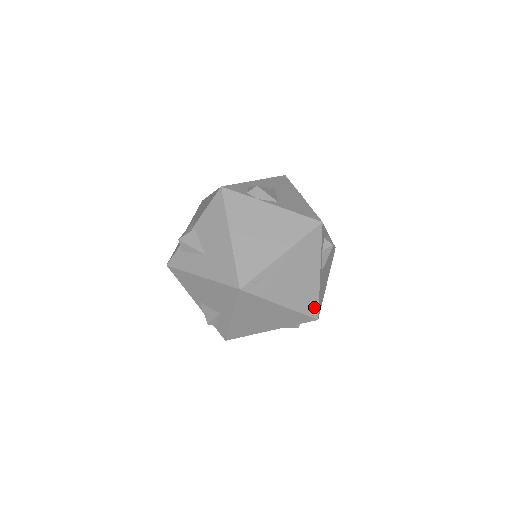
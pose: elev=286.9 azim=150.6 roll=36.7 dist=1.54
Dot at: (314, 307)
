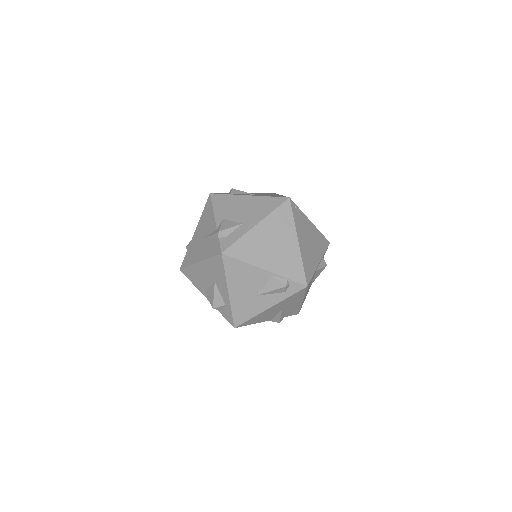
Dot at: (309, 275)
